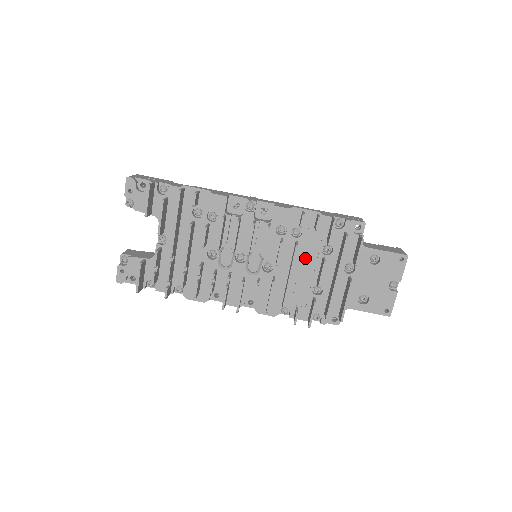
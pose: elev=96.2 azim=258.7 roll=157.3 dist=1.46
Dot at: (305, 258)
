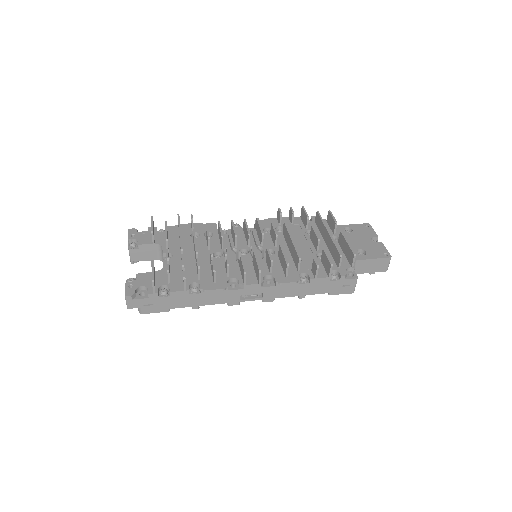
Dot at: (296, 241)
